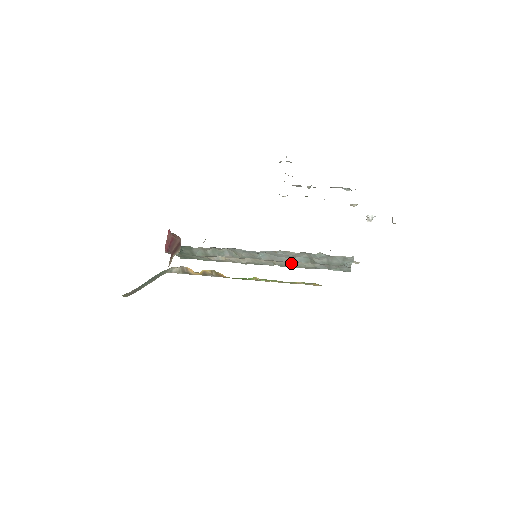
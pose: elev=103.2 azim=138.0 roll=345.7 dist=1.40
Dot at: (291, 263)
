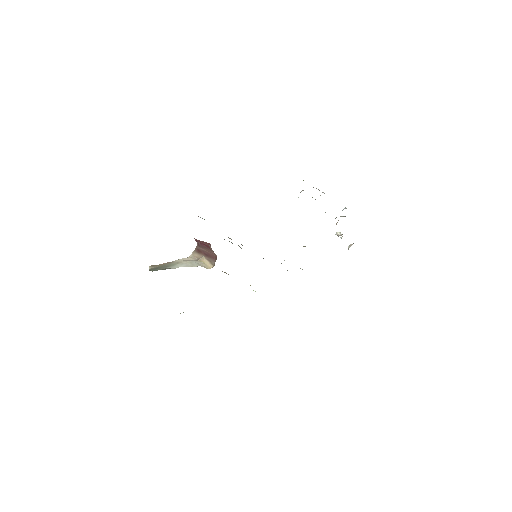
Dot at: occluded
